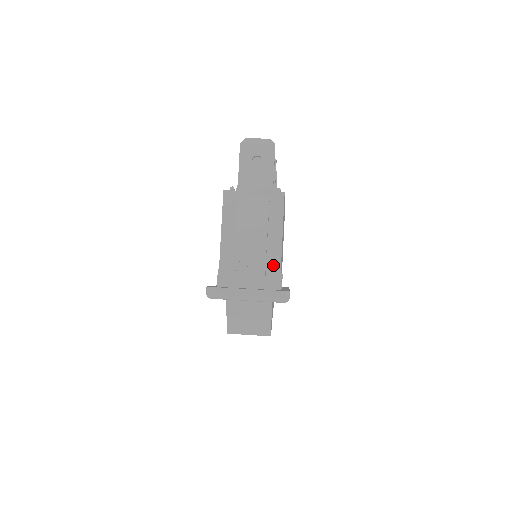
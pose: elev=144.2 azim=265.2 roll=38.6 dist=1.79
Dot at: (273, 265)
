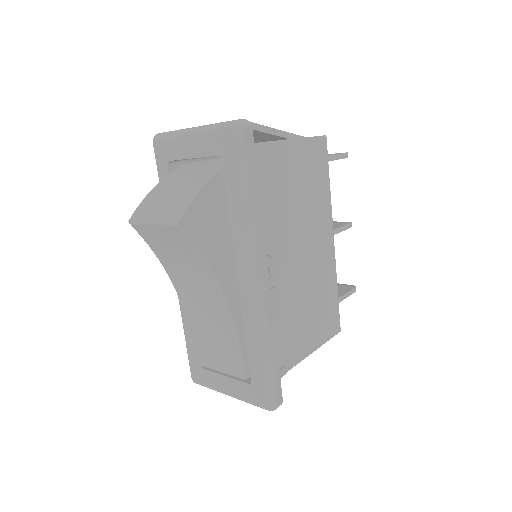
Dot at: occluded
